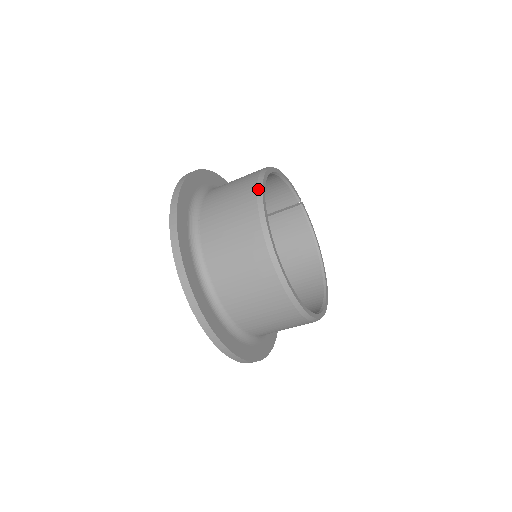
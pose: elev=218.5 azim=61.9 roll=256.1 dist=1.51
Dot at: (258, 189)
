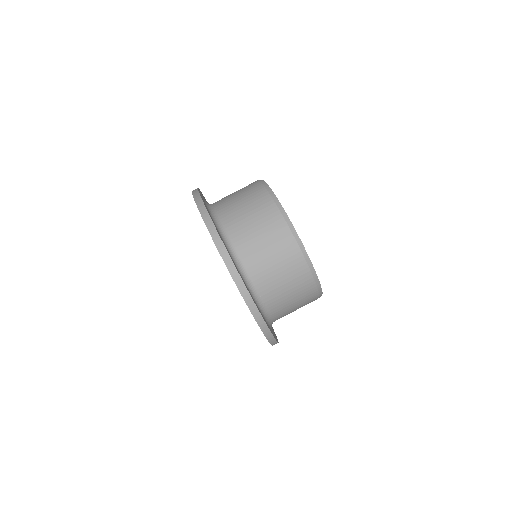
Dot at: (264, 184)
